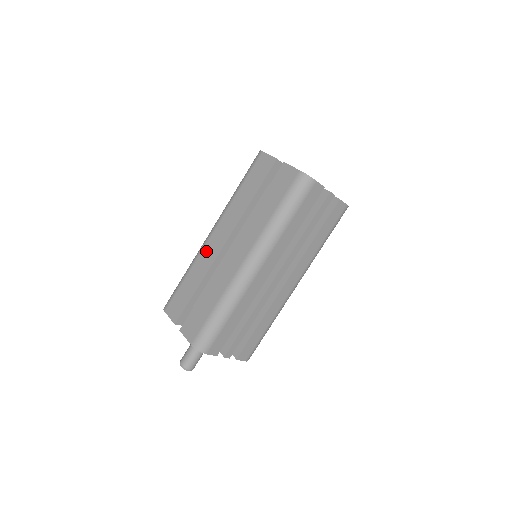
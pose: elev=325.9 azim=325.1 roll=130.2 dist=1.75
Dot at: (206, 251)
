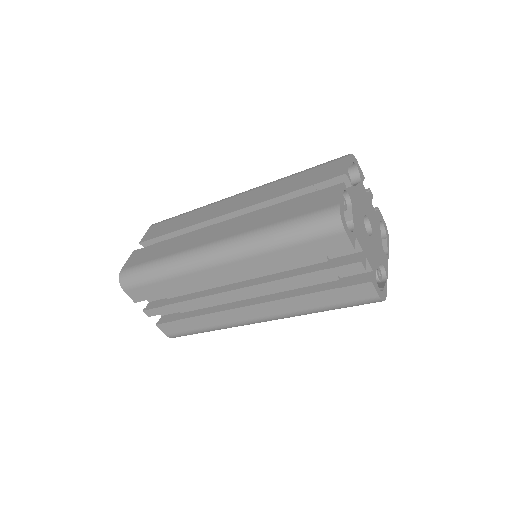
Dot at: (216, 206)
